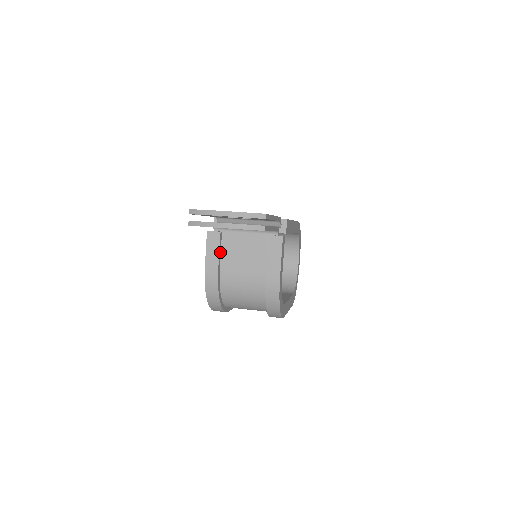
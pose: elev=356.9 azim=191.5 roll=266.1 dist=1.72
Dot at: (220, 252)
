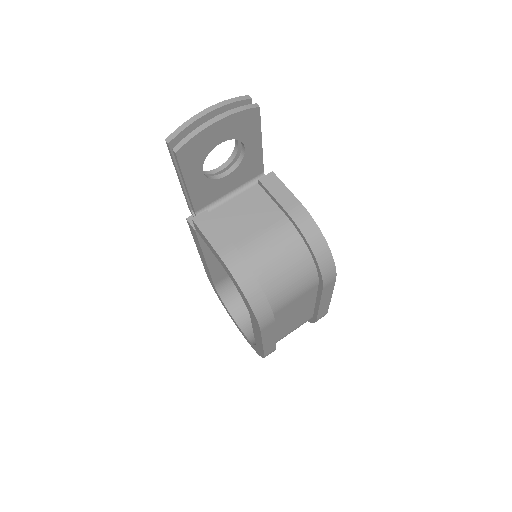
Dot at: (221, 231)
